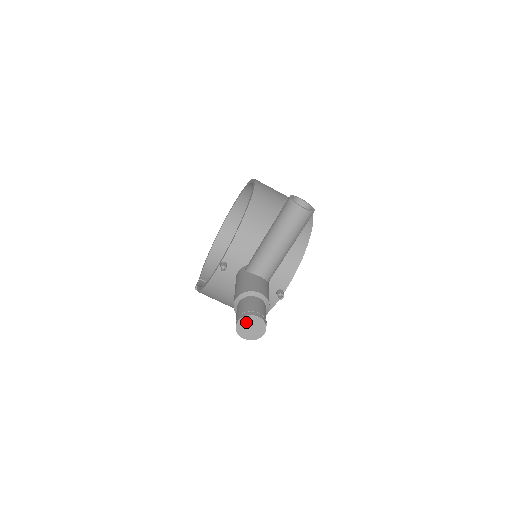
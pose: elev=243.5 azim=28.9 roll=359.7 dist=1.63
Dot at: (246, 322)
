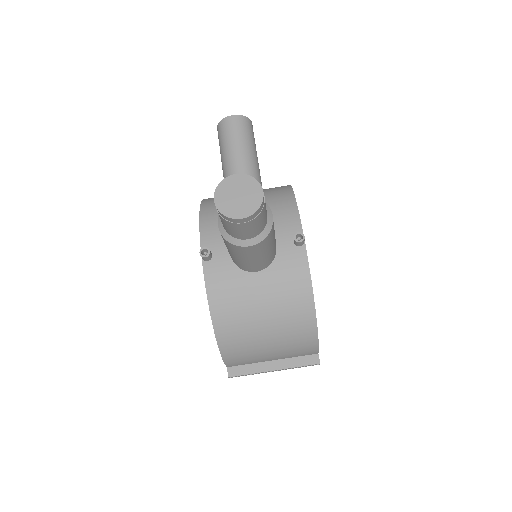
Dot at: (226, 193)
